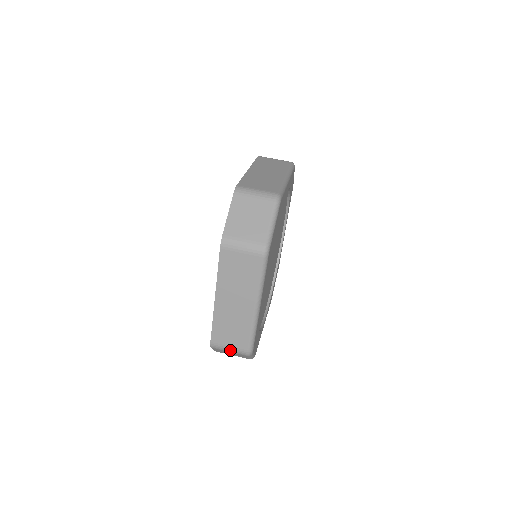
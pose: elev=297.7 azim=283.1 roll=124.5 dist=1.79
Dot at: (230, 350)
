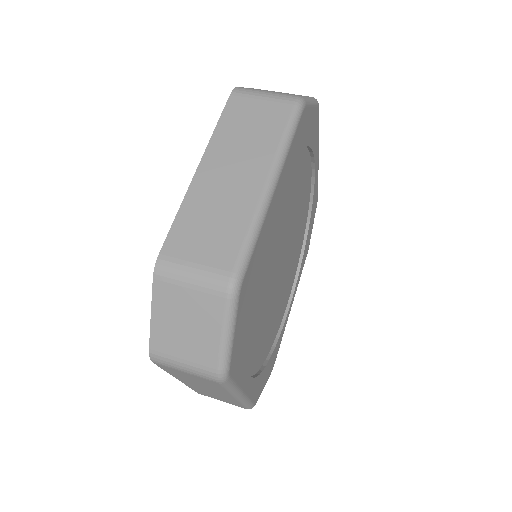
Dot at: occluded
